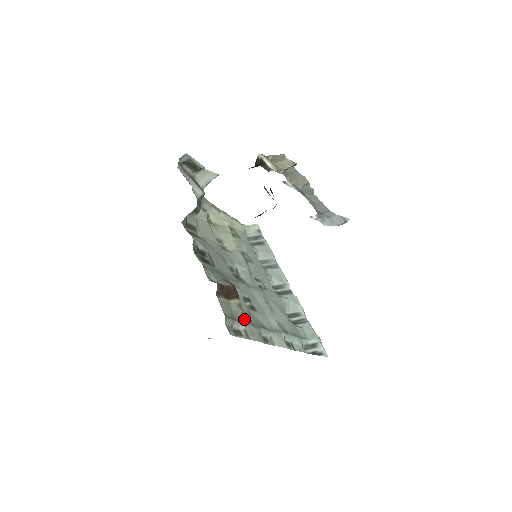
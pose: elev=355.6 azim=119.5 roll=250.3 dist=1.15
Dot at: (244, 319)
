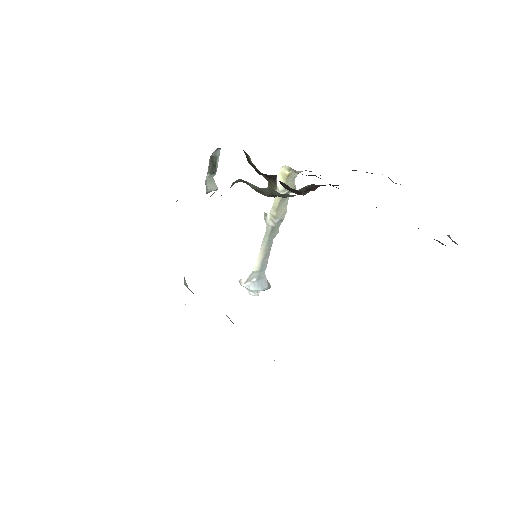
Dot at: occluded
